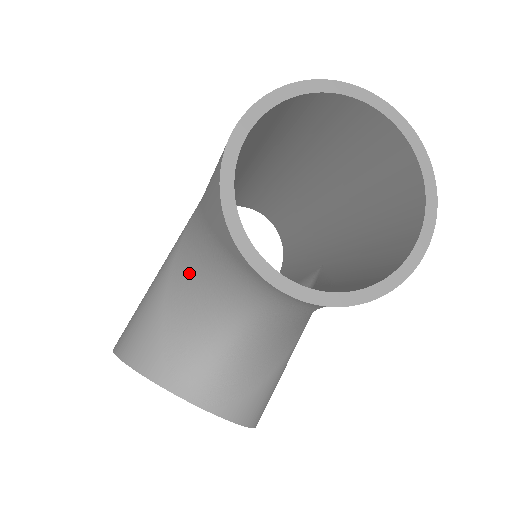
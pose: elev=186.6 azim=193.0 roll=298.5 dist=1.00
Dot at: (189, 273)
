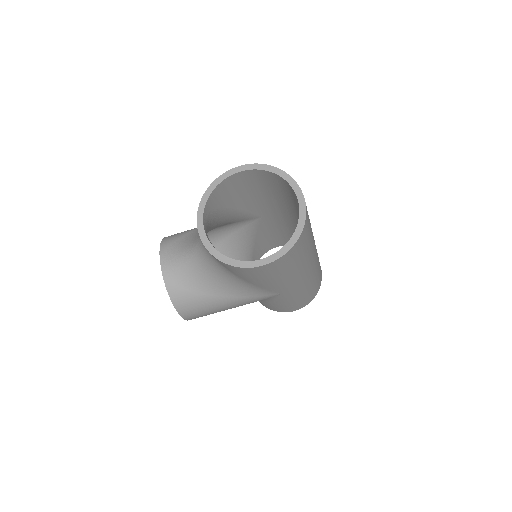
Dot at: occluded
